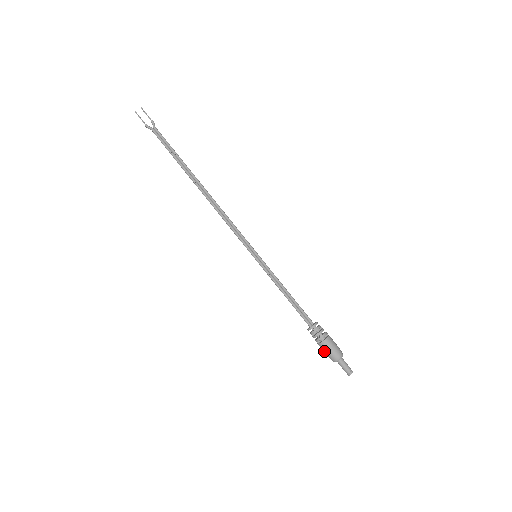
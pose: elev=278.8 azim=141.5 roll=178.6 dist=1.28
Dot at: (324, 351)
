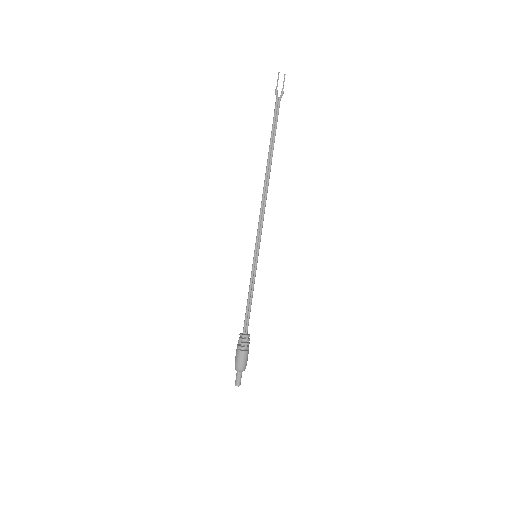
Dot at: (237, 357)
